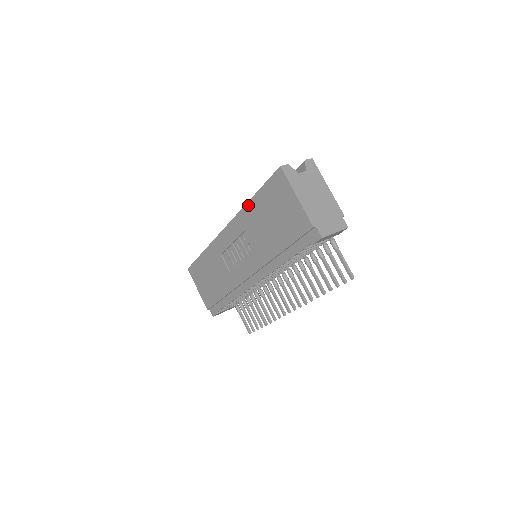
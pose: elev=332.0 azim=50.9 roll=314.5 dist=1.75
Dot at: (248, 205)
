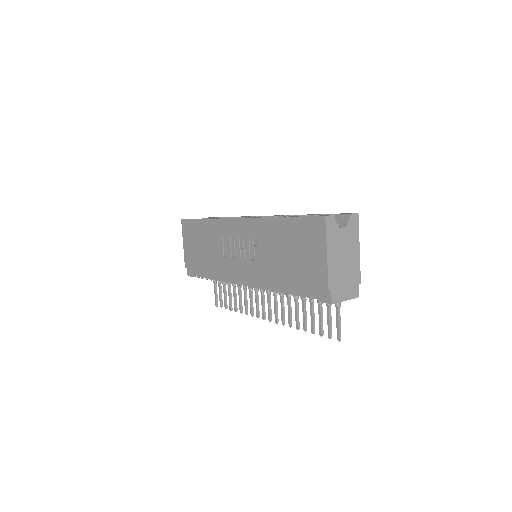
Dot at: (273, 220)
